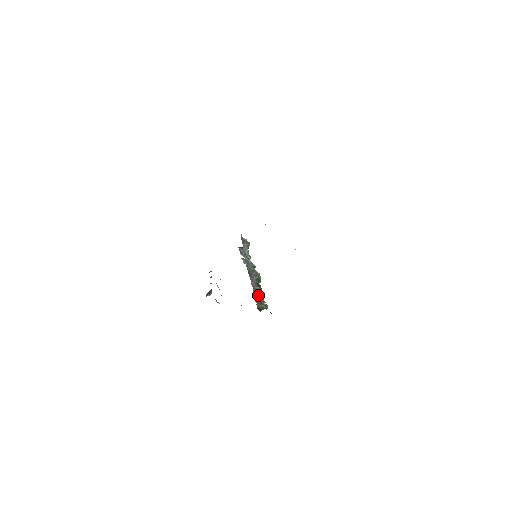
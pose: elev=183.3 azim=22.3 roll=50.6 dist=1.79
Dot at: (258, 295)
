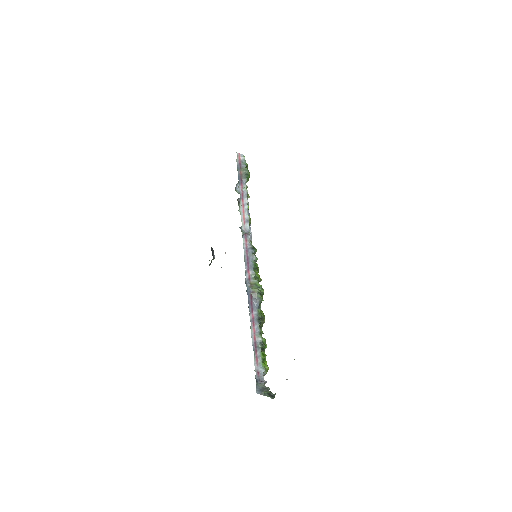
Dot at: (260, 362)
